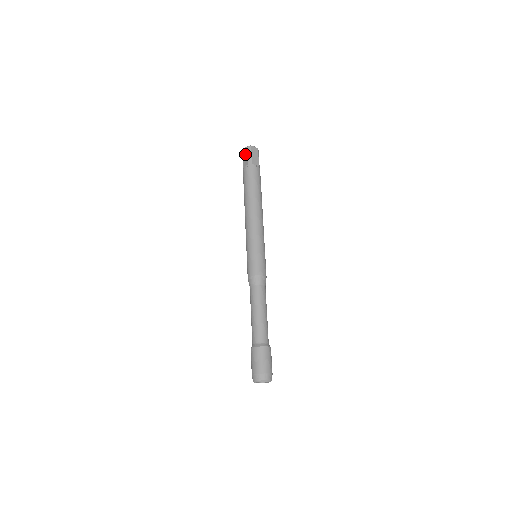
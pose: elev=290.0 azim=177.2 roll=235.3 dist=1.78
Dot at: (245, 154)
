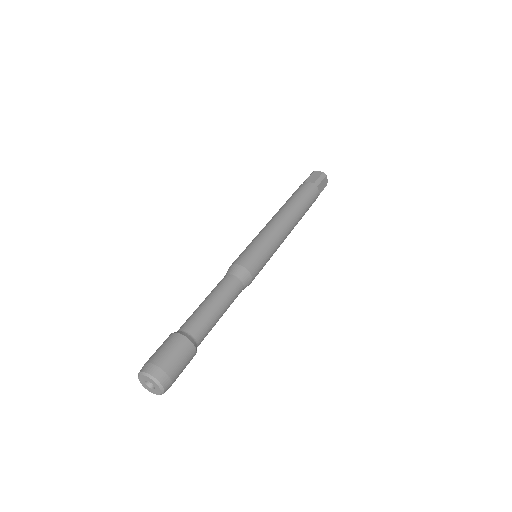
Dot at: (316, 175)
